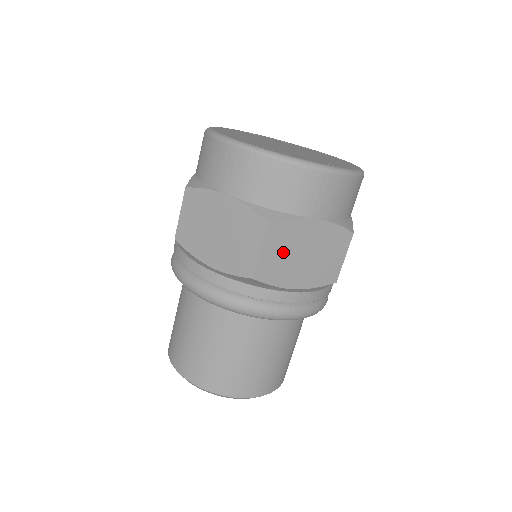
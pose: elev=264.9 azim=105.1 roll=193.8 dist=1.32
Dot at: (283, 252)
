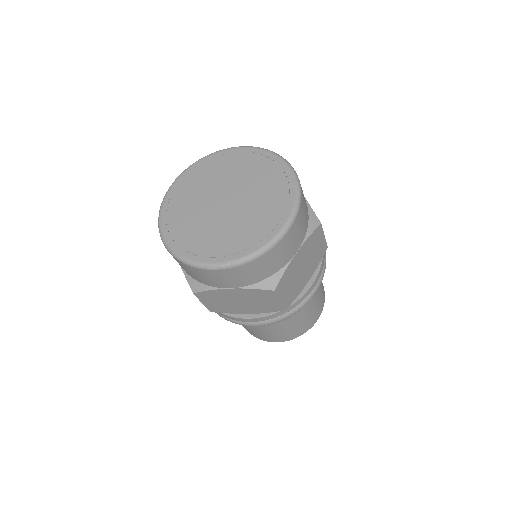
Dot at: (291, 284)
